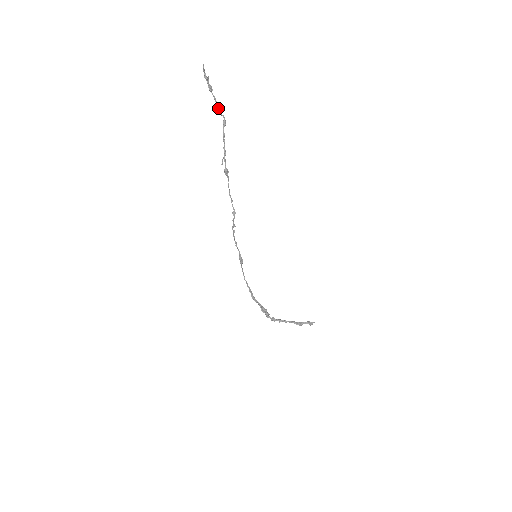
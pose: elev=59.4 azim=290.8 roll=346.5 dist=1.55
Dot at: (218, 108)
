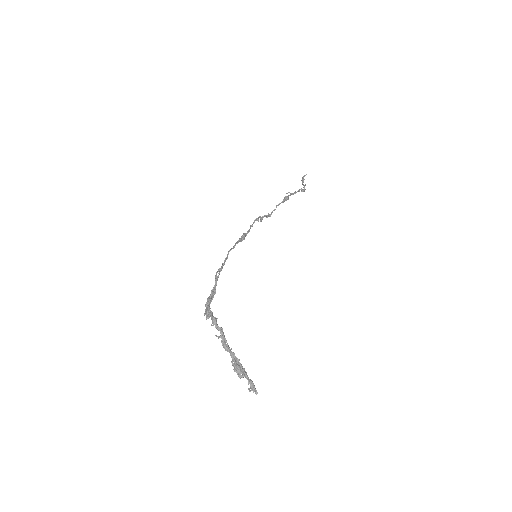
Dot at: (304, 185)
